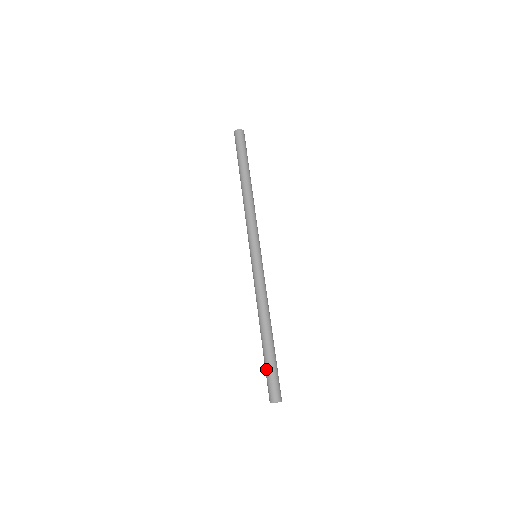
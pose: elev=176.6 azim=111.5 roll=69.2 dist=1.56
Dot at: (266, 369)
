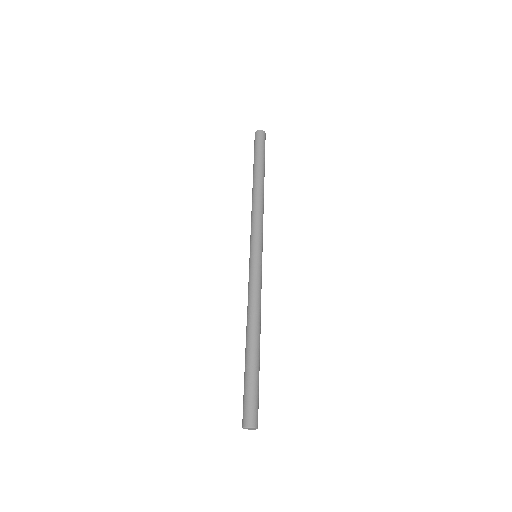
Dot at: (244, 386)
